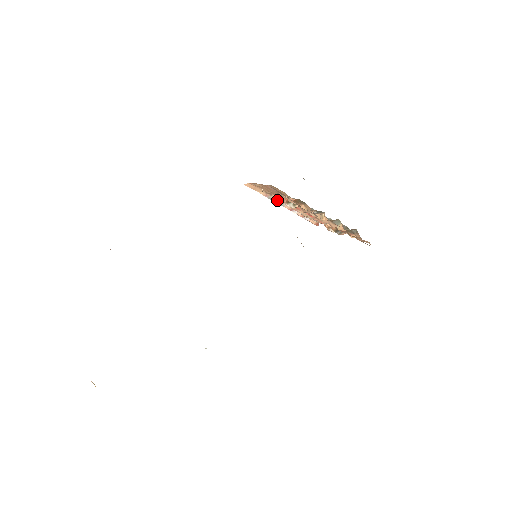
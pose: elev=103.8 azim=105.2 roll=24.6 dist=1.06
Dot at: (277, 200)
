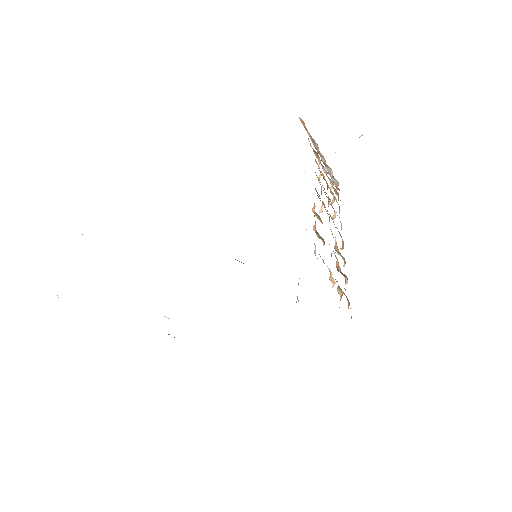
Dot at: occluded
